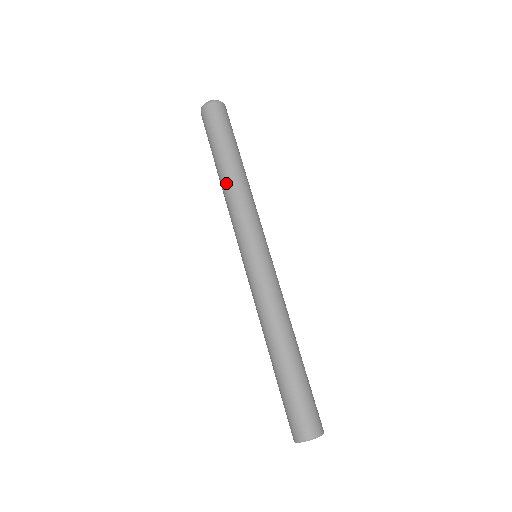
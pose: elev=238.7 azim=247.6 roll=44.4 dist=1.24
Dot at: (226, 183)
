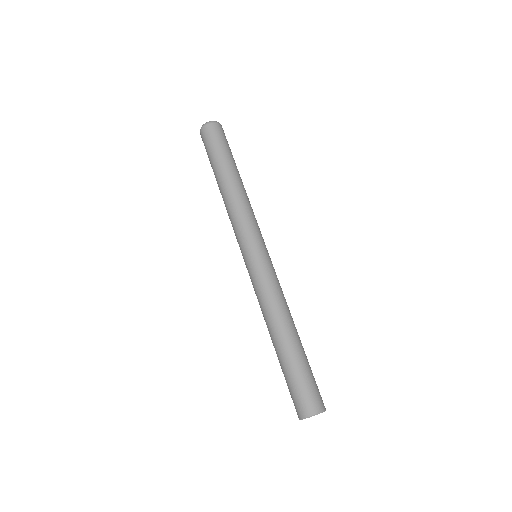
Dot at: (229, 191)
